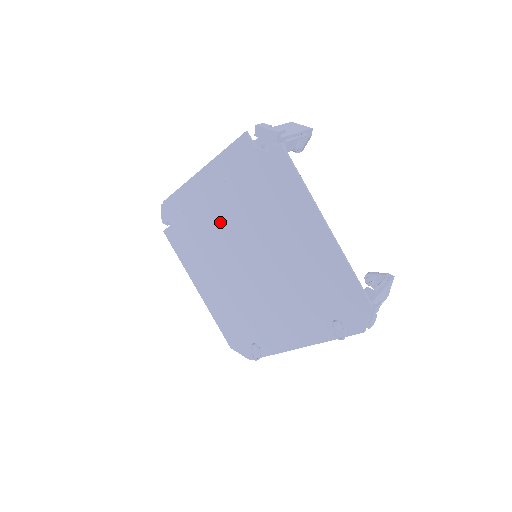
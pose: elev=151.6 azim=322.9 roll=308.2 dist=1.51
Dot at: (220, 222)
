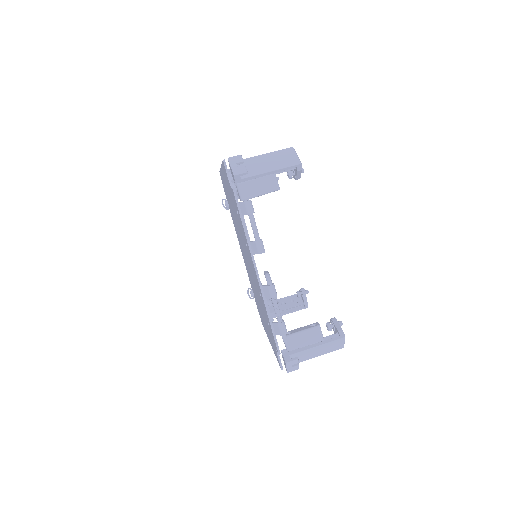
Dot at: occluded
